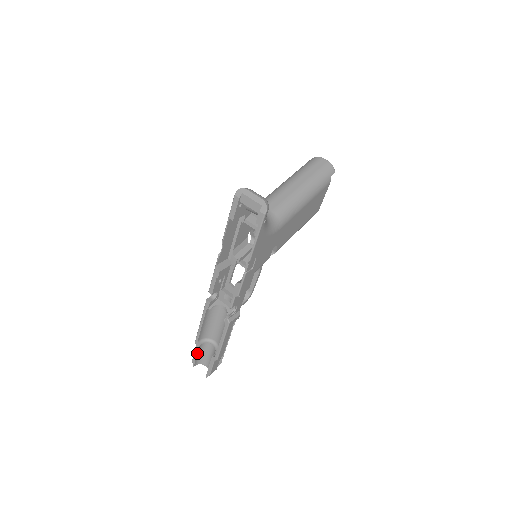
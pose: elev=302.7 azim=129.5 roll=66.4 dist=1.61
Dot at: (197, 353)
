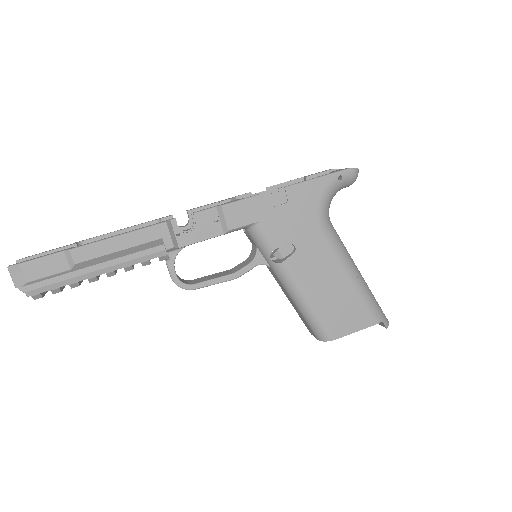
Dot at: (55, 250)
